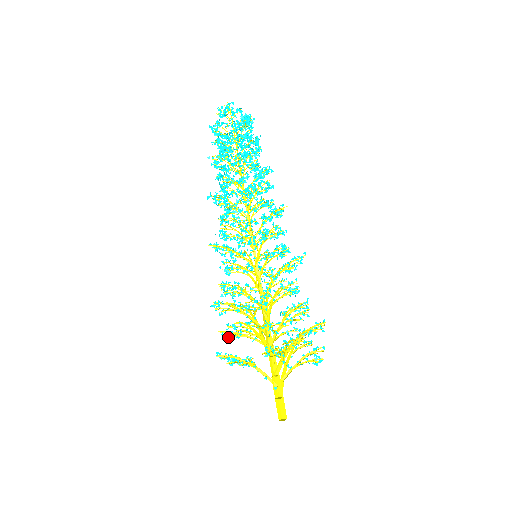
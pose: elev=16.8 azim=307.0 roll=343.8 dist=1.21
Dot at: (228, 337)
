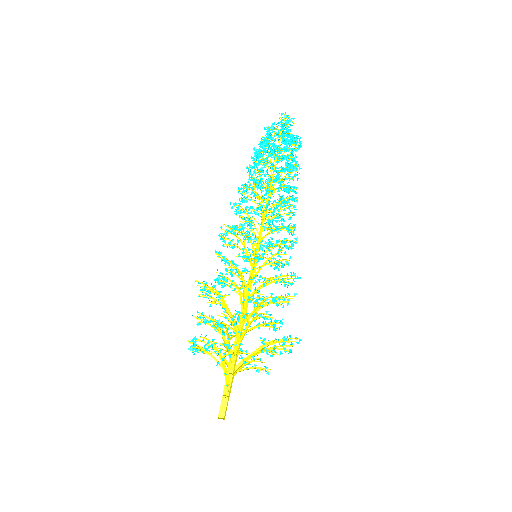
Dot at: (231, 323)
